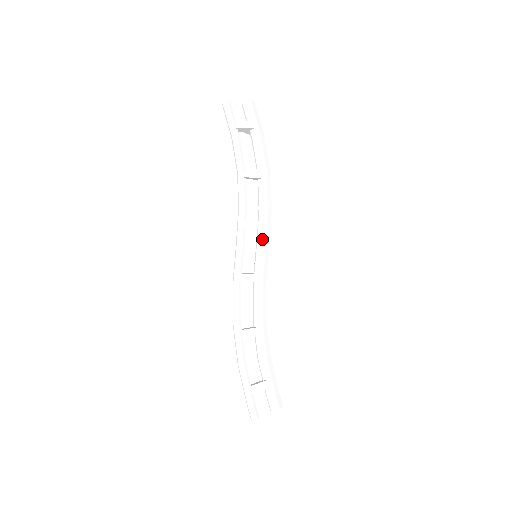
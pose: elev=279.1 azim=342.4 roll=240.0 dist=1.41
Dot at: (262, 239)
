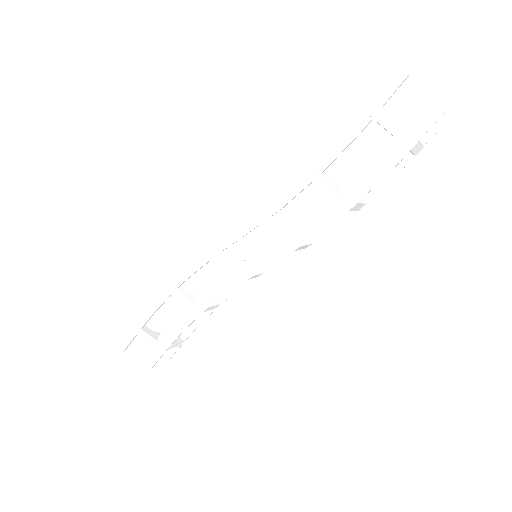
Dot at: (267, 252)
